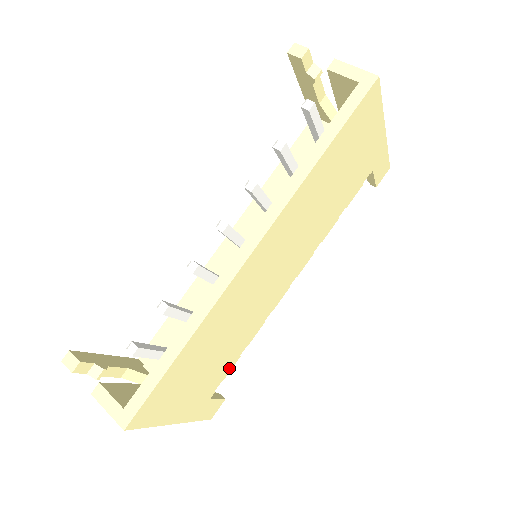
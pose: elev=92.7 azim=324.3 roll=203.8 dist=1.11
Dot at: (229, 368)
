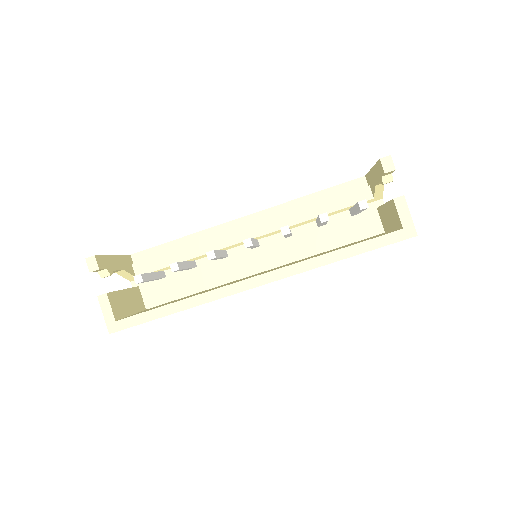
Dot at: occluded
